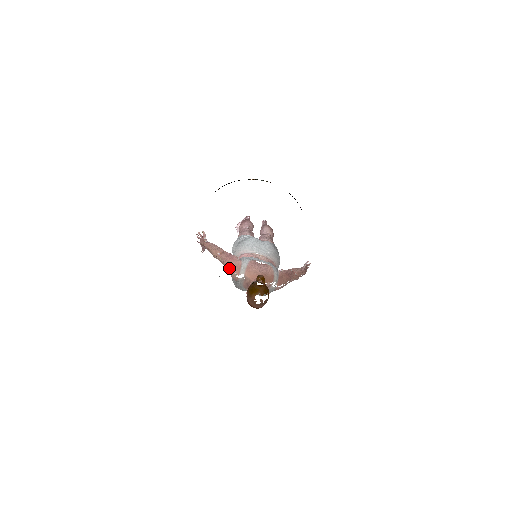
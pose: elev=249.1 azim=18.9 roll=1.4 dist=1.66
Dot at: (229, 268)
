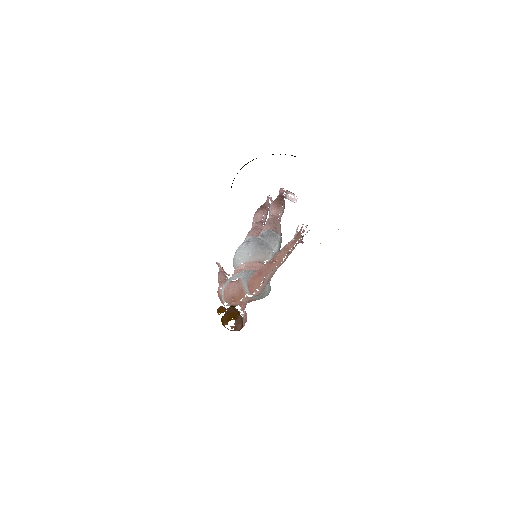
Dot at: (220, 300)
